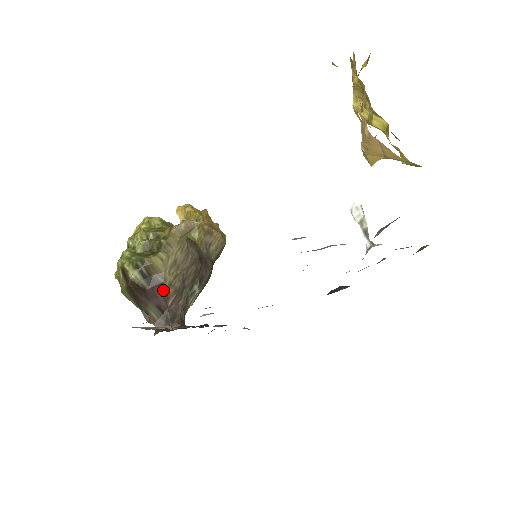
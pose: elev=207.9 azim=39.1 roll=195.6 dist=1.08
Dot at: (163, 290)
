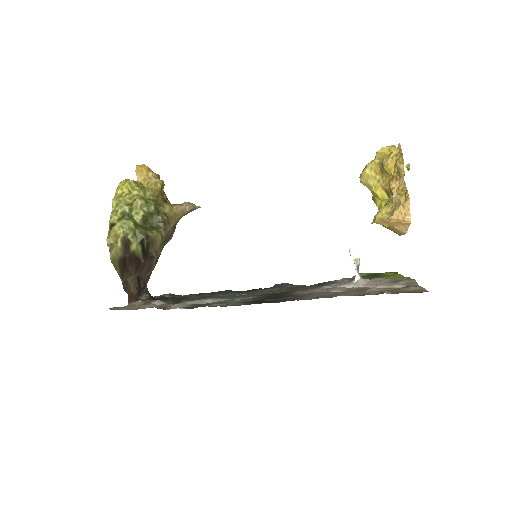
Dot at: (151, 264)
